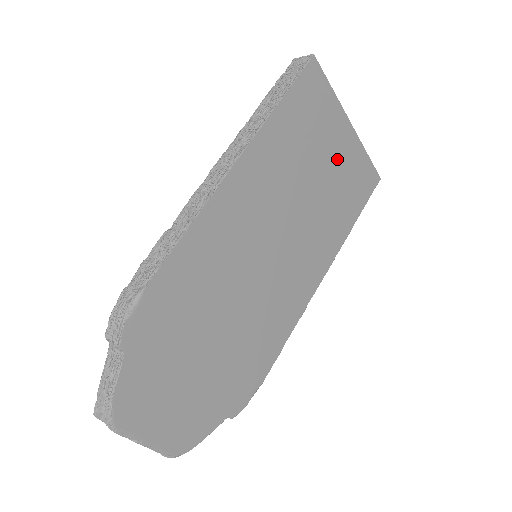
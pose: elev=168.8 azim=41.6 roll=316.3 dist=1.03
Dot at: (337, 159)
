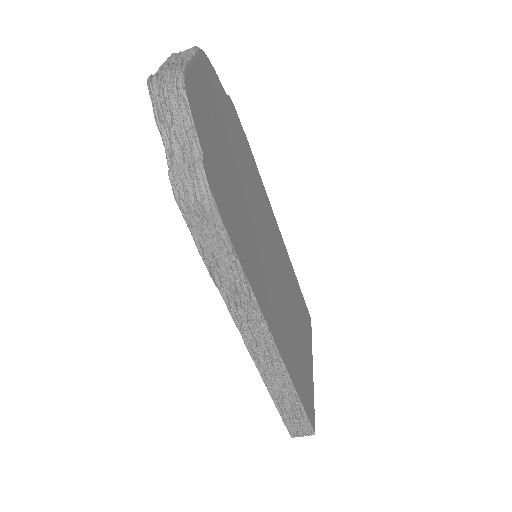
Dot at: (304, 353)
